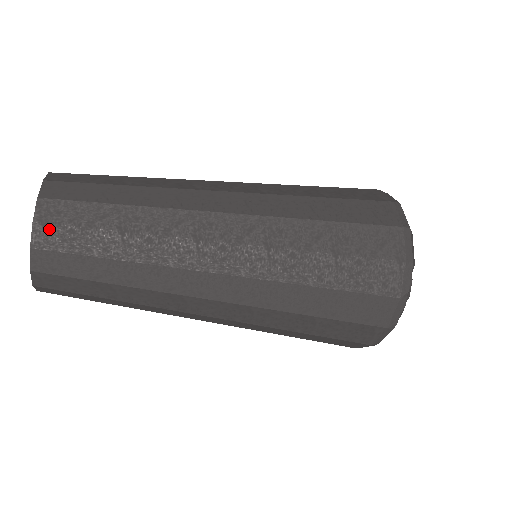
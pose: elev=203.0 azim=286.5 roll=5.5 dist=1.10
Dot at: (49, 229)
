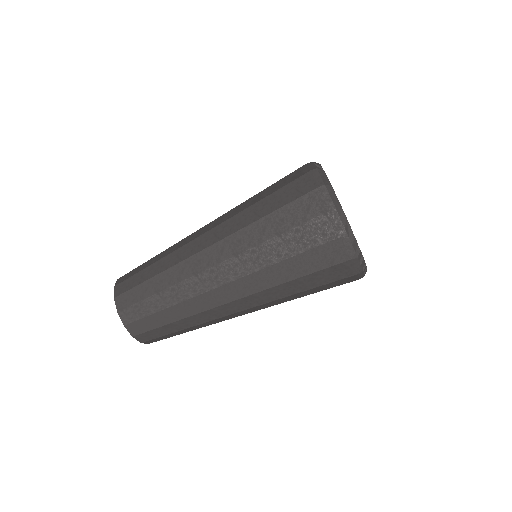
Dot at: (126, 311)
